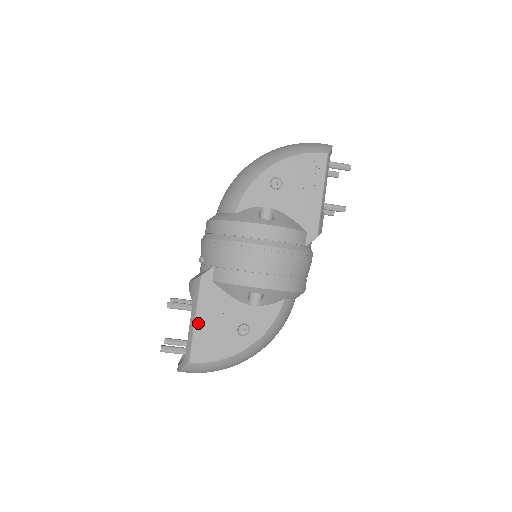
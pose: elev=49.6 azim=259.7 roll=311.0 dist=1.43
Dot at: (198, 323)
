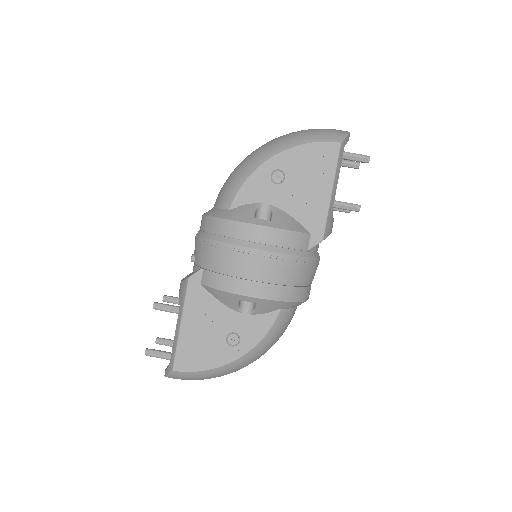
Dot at: (183, 329)
